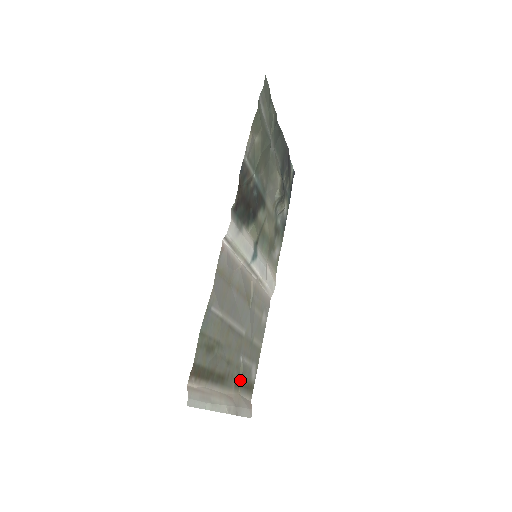
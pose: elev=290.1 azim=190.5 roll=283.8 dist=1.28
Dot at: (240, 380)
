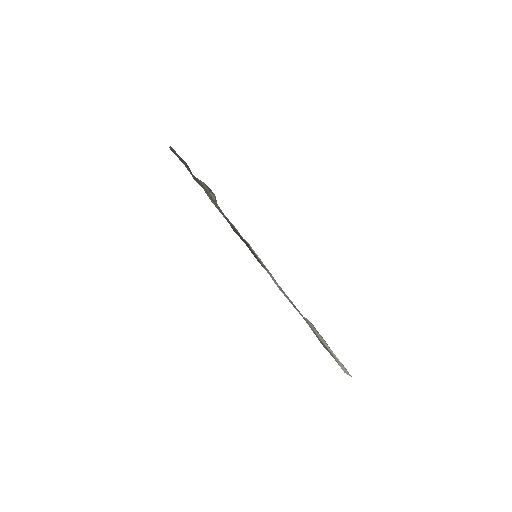
Dot at: (306, 321)
